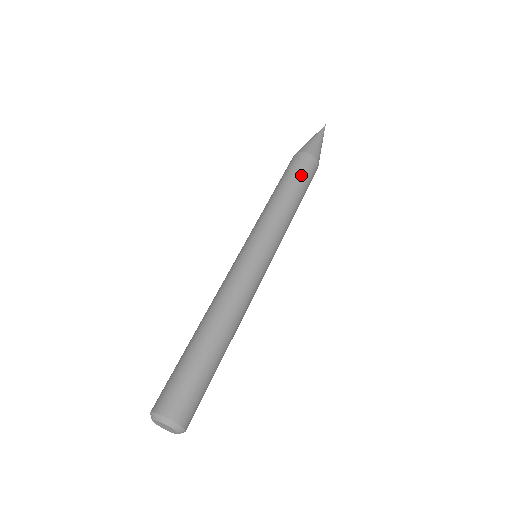
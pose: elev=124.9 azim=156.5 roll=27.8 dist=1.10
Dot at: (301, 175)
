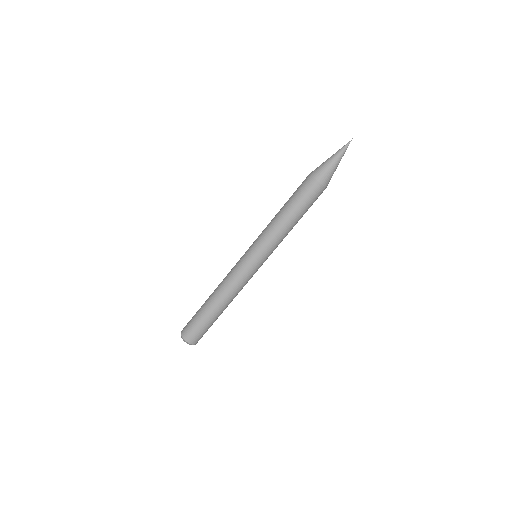
Dot at: occluded
